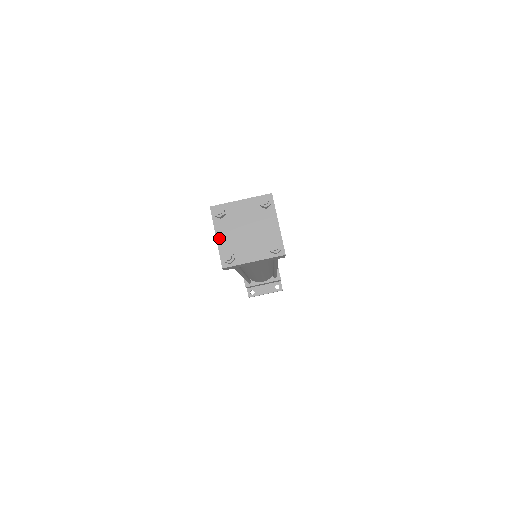
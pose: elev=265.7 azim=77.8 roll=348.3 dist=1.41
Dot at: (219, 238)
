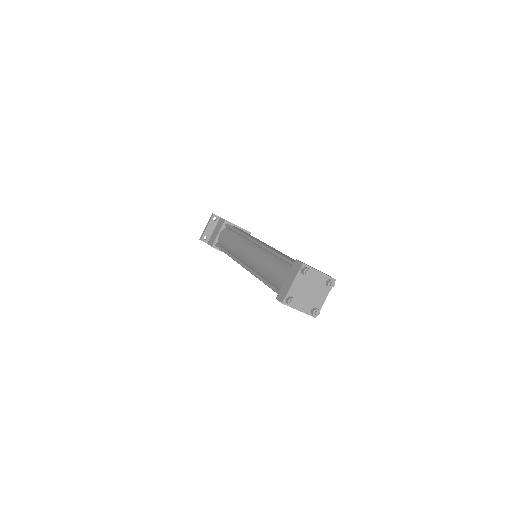
Dot at: (301, 310)
